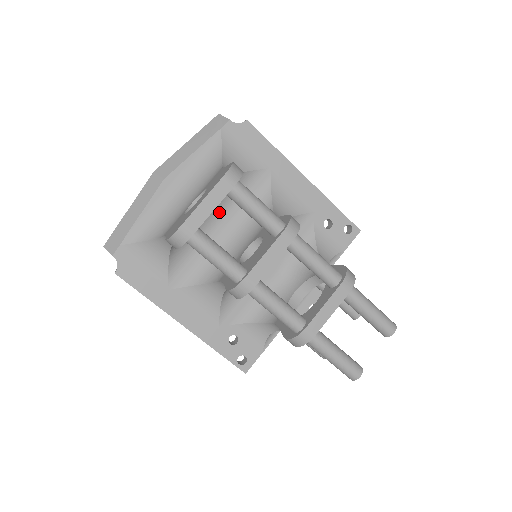
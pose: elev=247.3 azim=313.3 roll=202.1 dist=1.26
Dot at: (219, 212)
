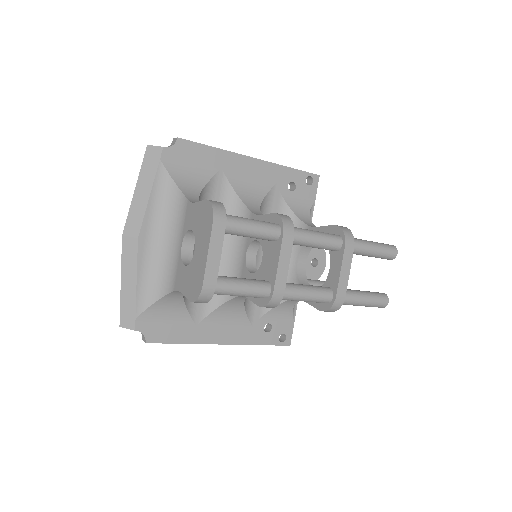
Dot at: occluded
